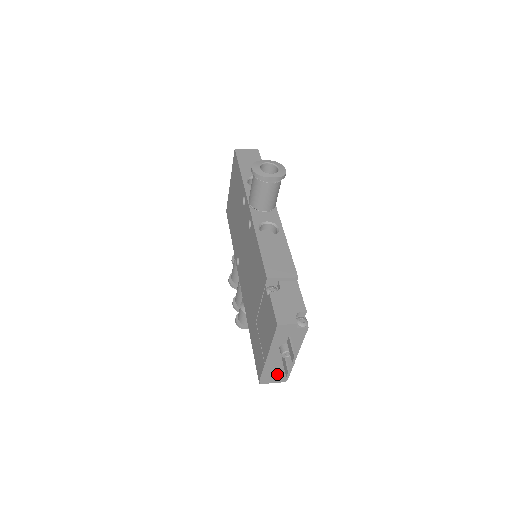
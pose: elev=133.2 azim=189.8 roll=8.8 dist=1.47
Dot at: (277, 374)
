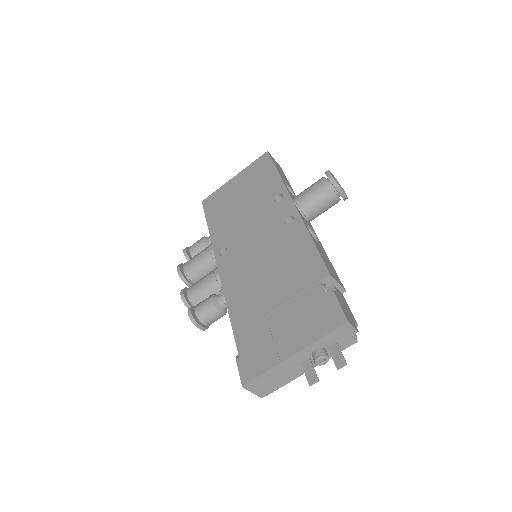
Dot at: (270, 383)
